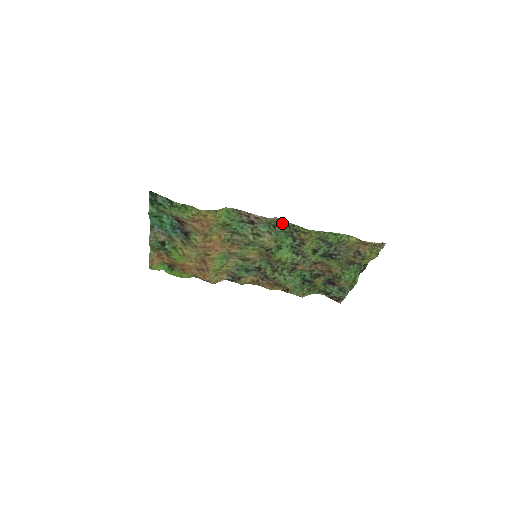
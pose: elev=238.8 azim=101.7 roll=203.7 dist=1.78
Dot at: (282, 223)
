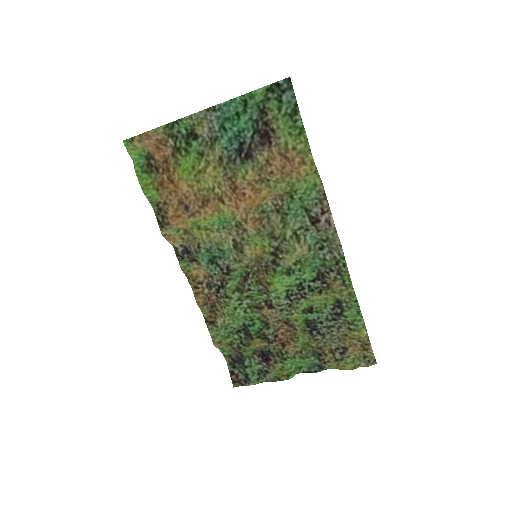
Dot at: (335, 252)
